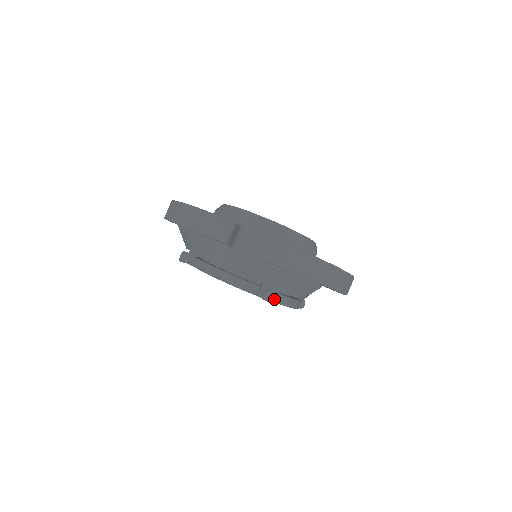
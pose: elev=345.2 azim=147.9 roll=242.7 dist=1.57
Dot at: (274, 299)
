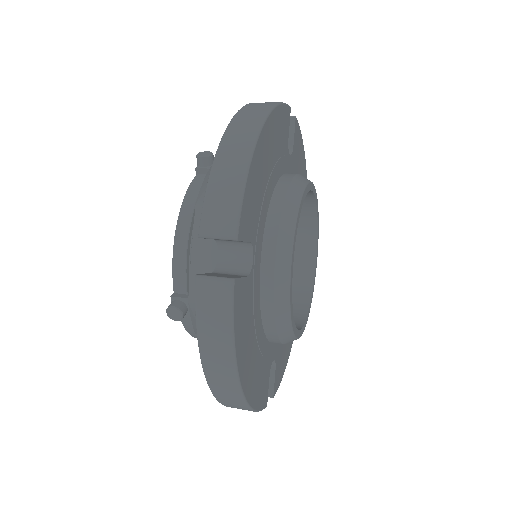
Dot at: occluded
